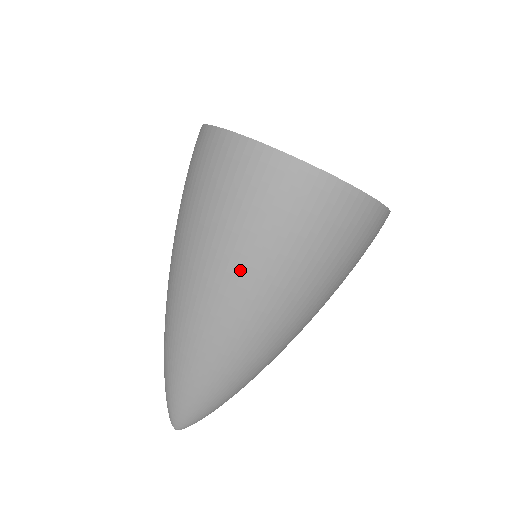
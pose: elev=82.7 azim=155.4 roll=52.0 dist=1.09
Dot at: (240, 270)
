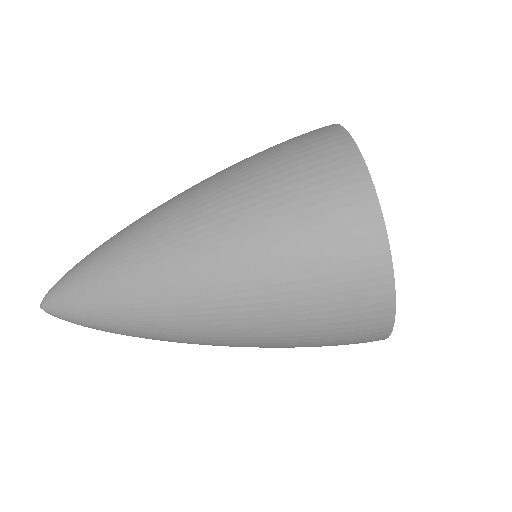
Dot at: (266, 331)
